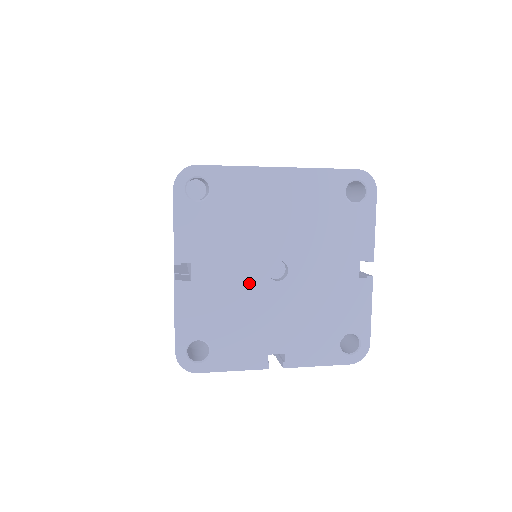
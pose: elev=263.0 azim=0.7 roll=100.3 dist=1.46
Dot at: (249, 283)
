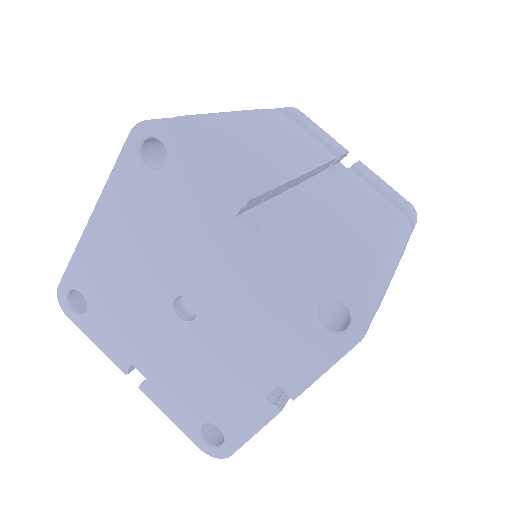
Dot at: (179, 342)
